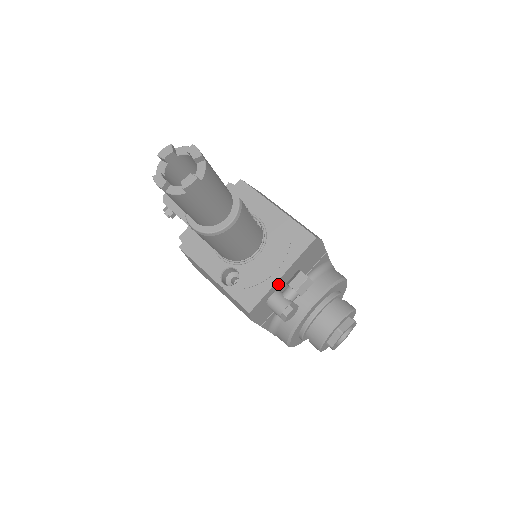
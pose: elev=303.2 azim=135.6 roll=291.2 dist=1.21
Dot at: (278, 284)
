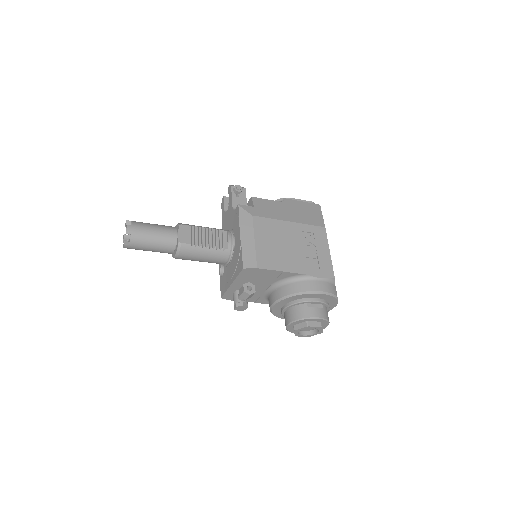
Dot at: (235, 287)
